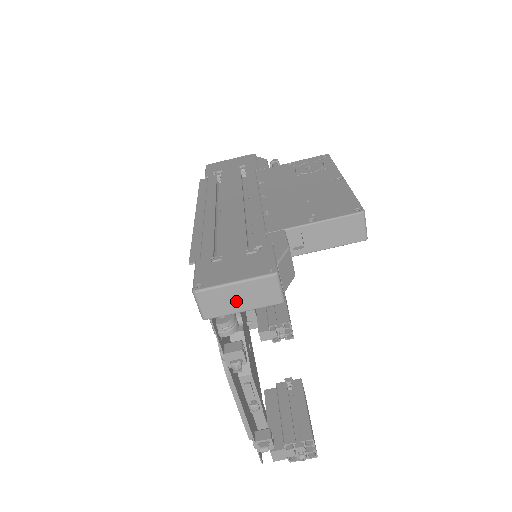
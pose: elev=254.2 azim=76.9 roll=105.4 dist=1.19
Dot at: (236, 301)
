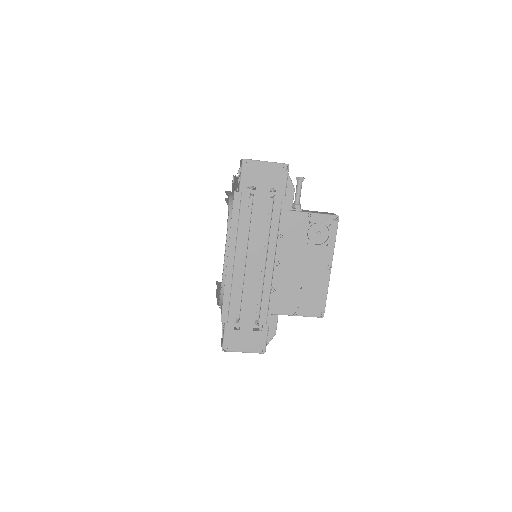
Dot at: occluded
